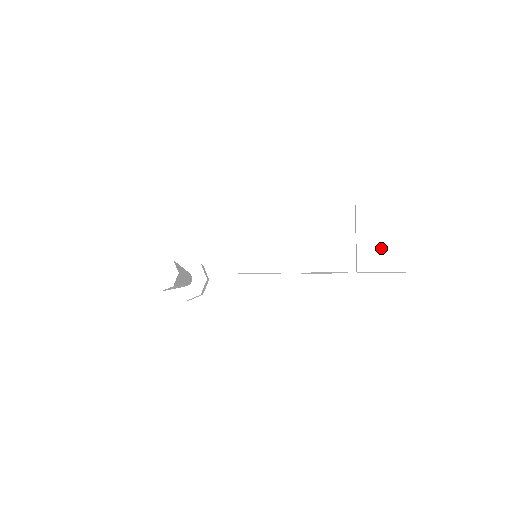
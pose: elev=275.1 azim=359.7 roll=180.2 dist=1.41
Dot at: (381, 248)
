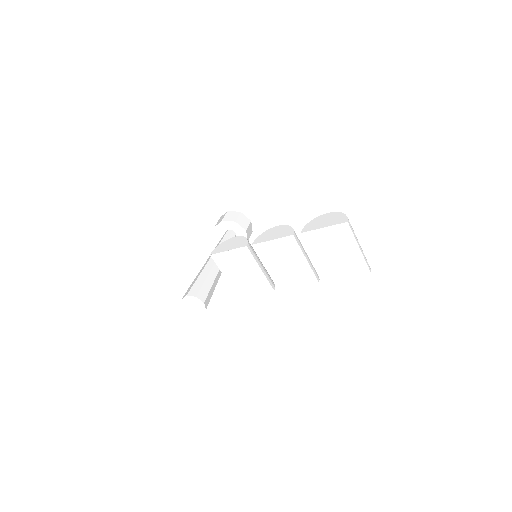
Dot at: (338, 262)
